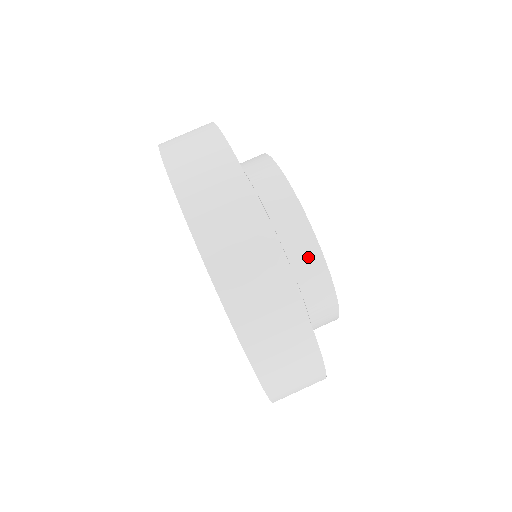
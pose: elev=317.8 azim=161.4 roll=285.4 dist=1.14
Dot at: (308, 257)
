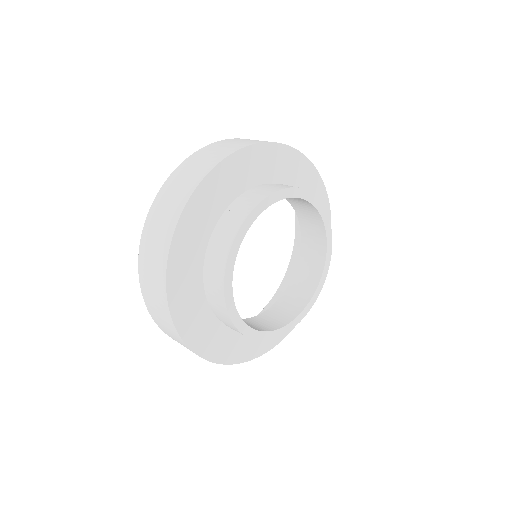
Dot at: (230, 325)
